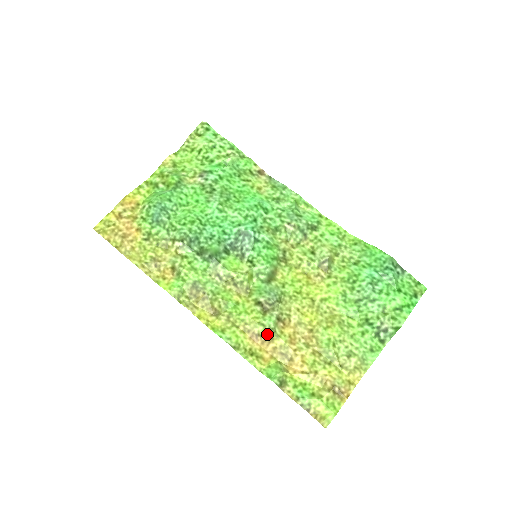
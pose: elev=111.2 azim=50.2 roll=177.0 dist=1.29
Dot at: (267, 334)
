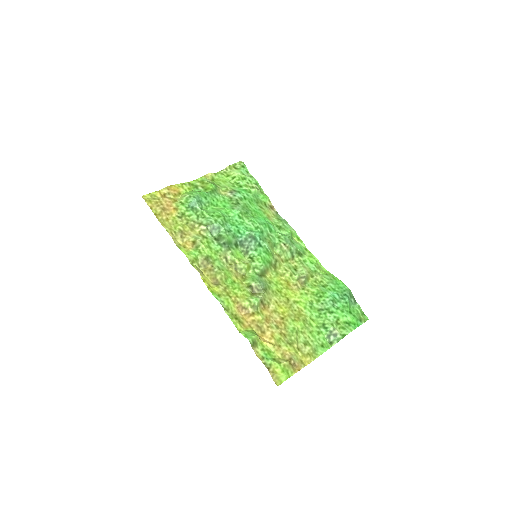
Dot at: (251, 309)
